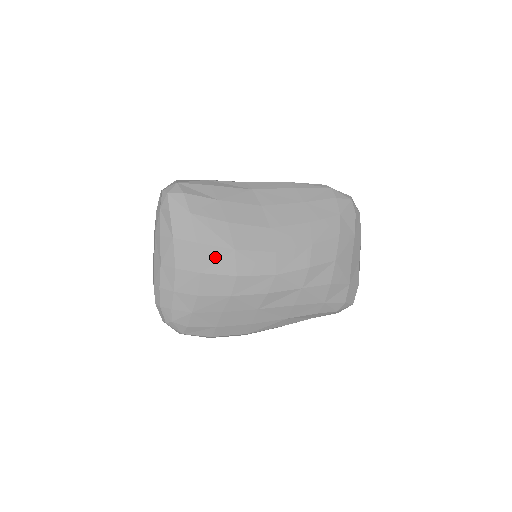
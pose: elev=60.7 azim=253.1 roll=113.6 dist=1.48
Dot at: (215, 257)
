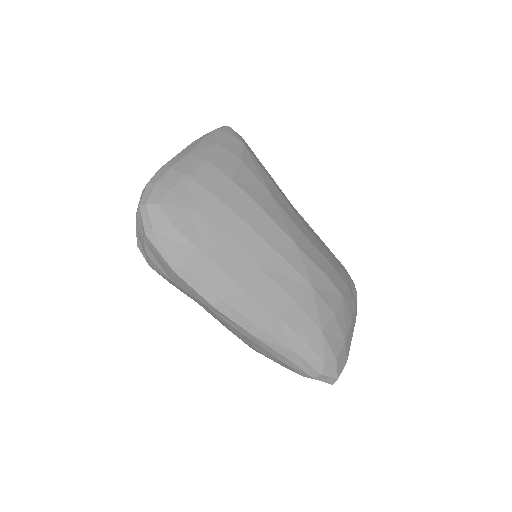
Dot at: (251, 182)
